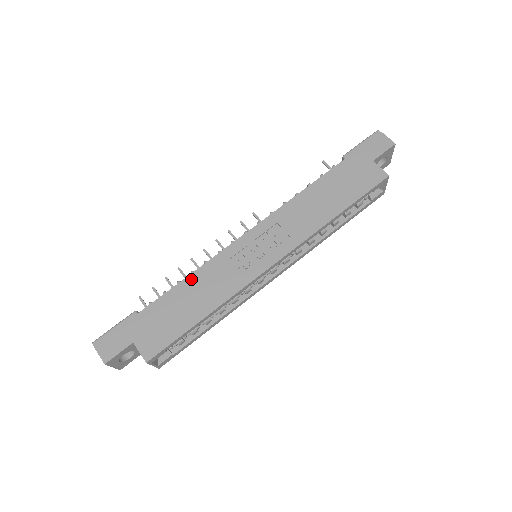
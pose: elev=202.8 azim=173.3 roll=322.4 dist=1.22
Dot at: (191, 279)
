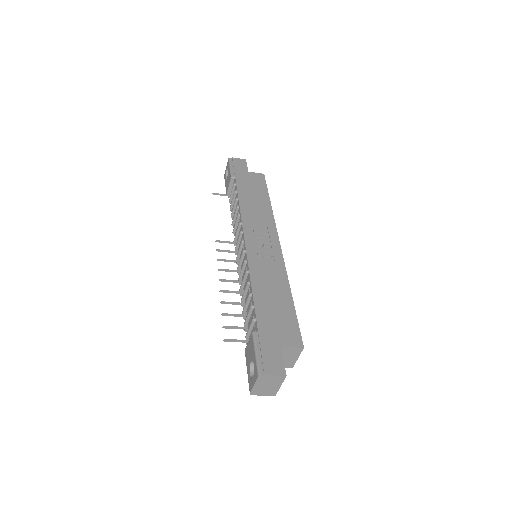
Dot at: (255, 285)
